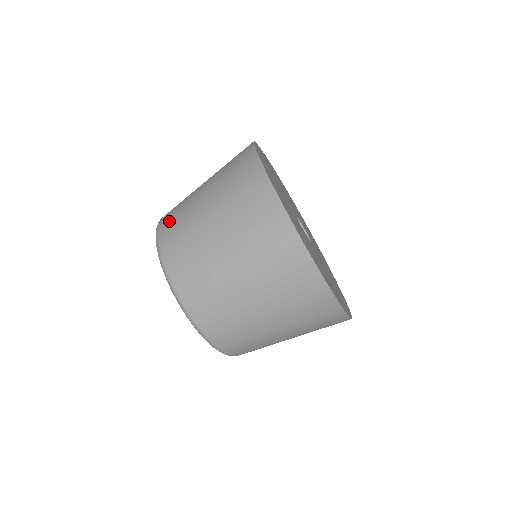
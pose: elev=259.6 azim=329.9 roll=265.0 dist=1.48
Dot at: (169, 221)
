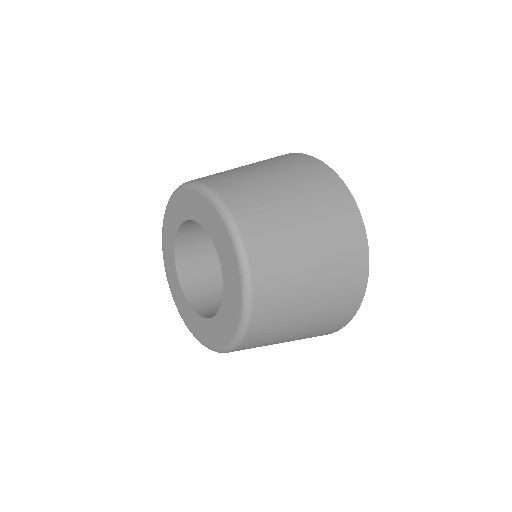
Dot at: (231, 187)
